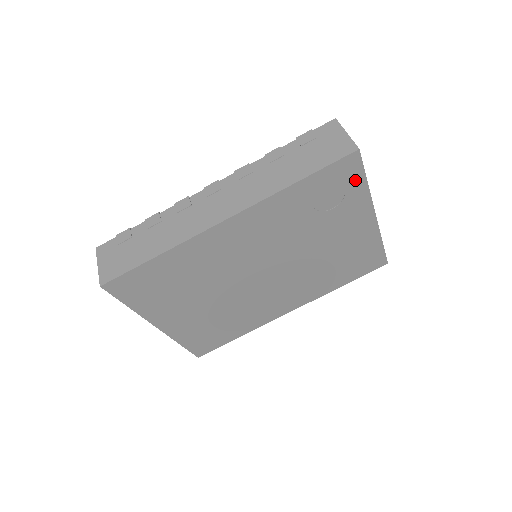
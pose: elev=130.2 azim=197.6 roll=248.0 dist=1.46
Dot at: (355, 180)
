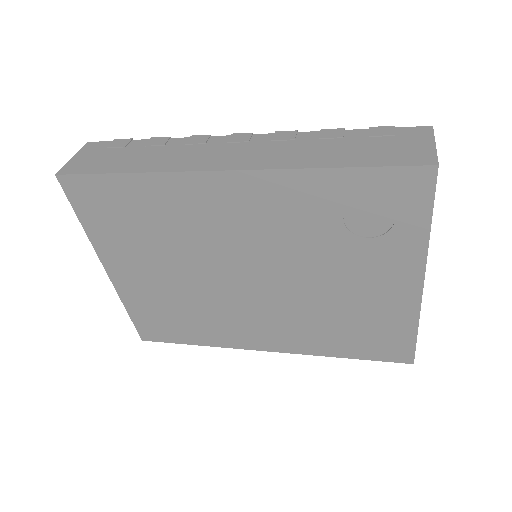
Dot at: (415, 212)
